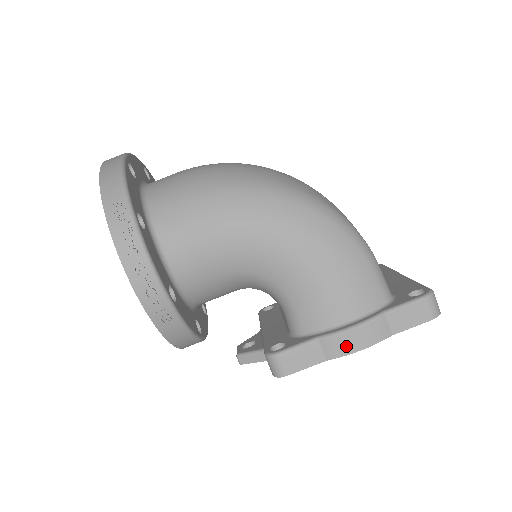
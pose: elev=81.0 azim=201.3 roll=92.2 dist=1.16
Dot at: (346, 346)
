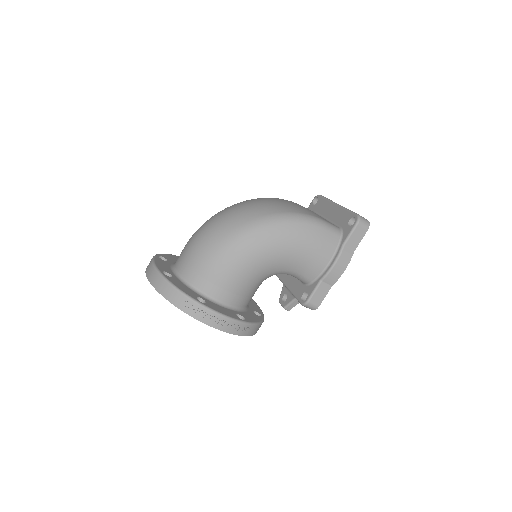
Dot at: (337, 274)
